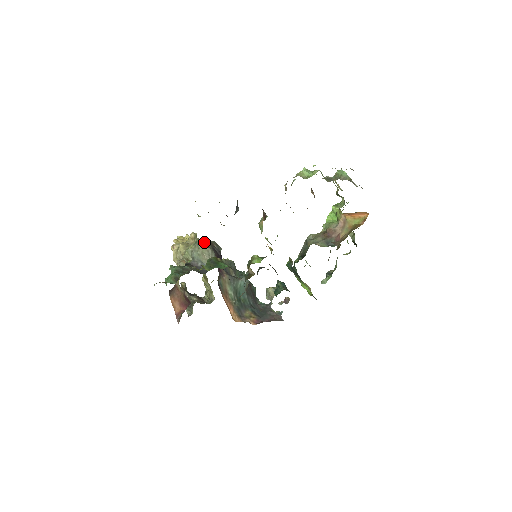
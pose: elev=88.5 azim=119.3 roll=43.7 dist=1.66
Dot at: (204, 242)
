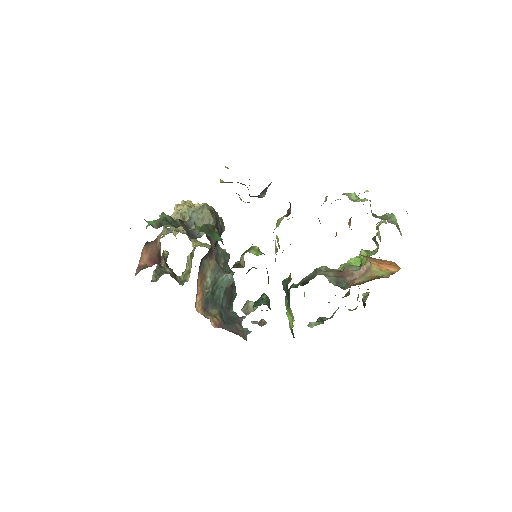
Dot at: (211, 209)
